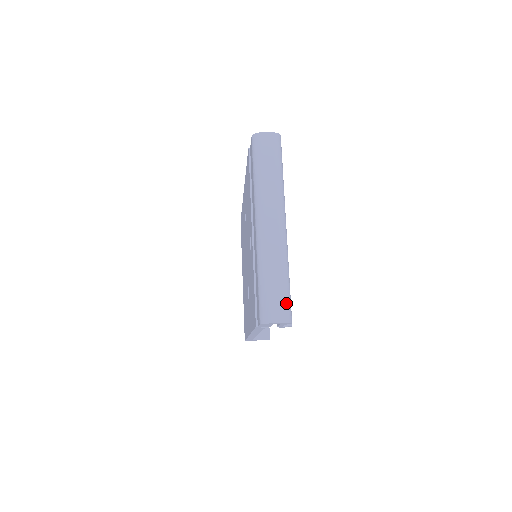
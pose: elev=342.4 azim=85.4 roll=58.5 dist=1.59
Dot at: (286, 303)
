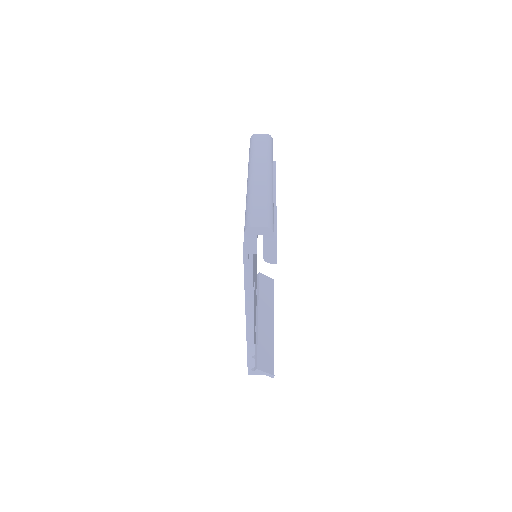
Dot at: (268, 216)
